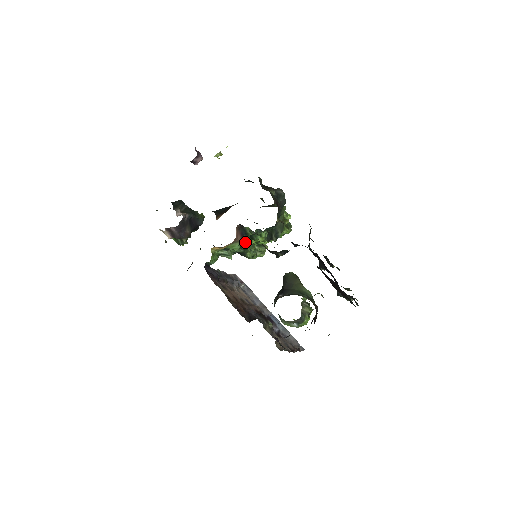
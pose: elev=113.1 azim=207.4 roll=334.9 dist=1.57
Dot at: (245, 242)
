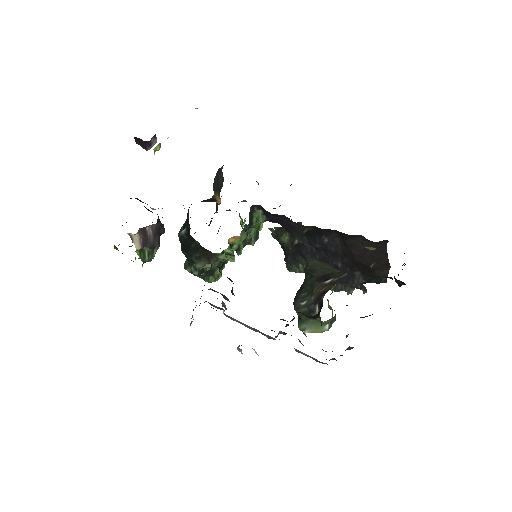
Dot at: (246, 237)
